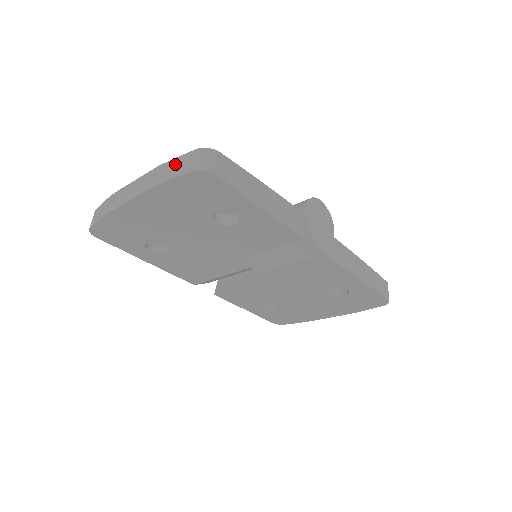
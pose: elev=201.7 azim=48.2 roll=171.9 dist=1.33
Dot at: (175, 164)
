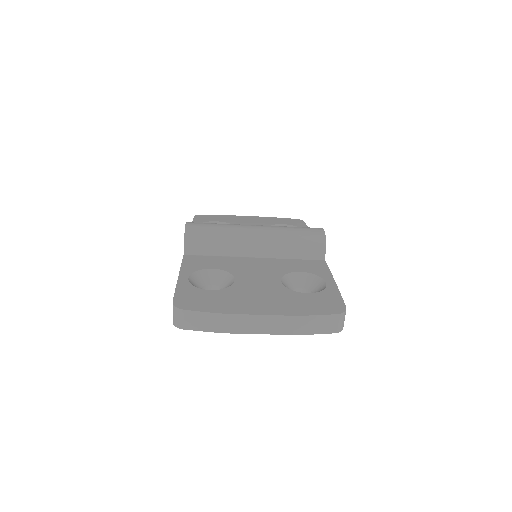
Dot at: (317, 322)
